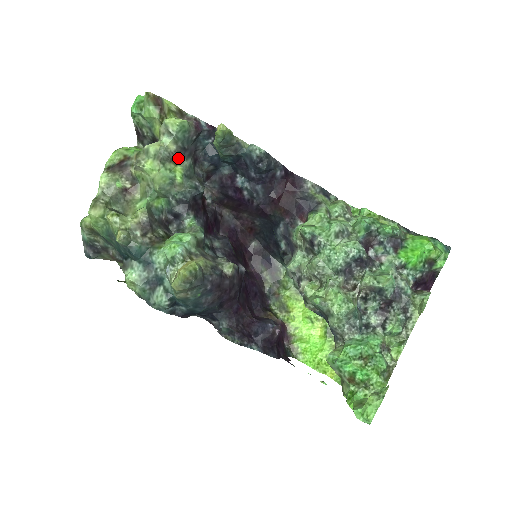
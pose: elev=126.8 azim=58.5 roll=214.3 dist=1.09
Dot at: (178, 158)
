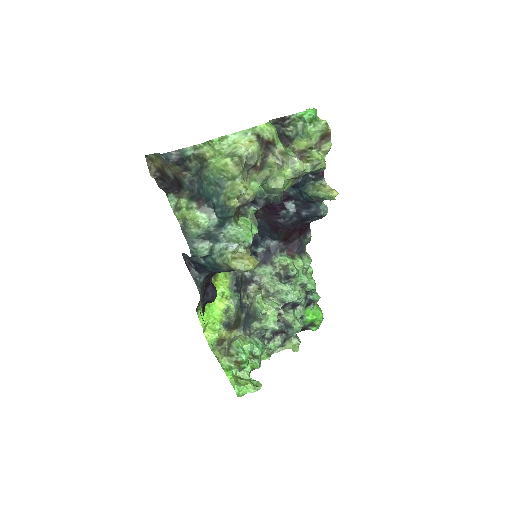
Dot at: (297, 179)
